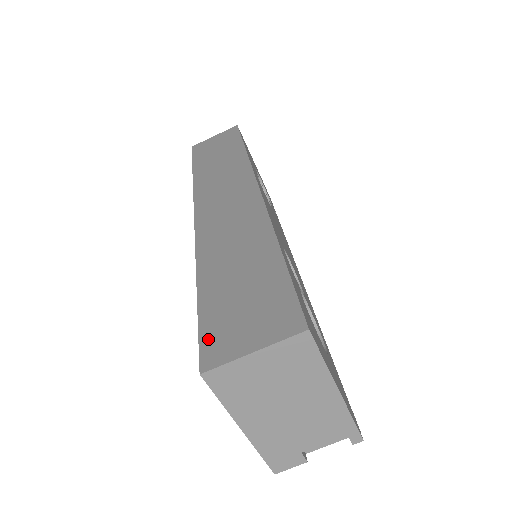
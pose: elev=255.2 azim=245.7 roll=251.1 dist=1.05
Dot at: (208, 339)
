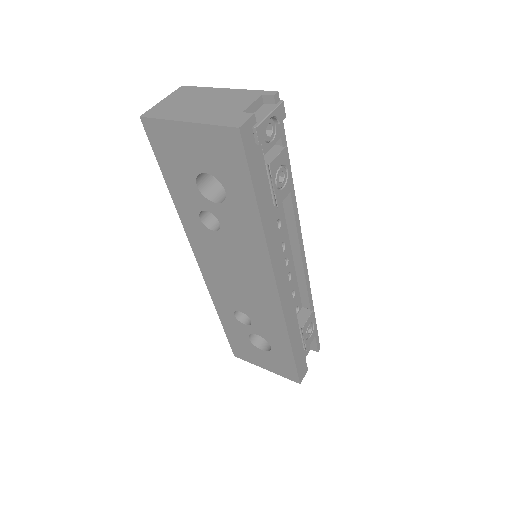
Dot at: occluded
